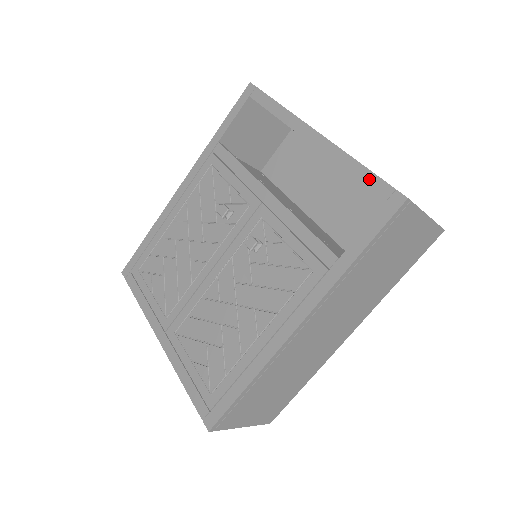
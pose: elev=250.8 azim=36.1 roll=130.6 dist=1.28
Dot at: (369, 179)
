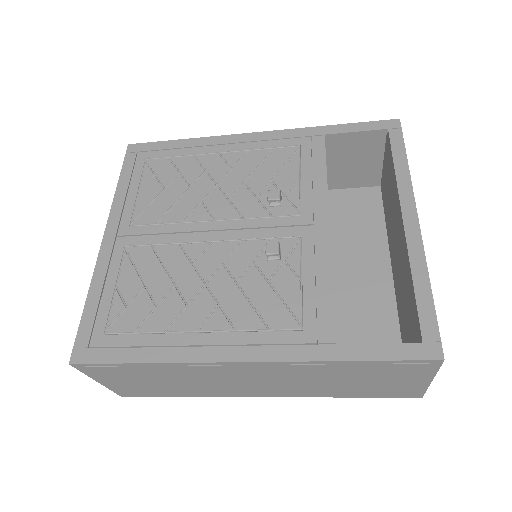
Dot at: (426, 308)
